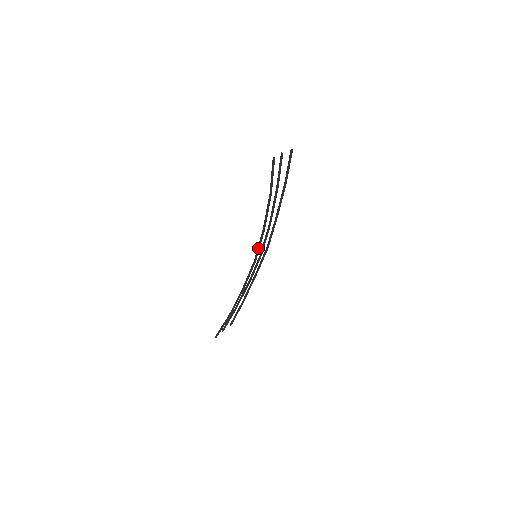
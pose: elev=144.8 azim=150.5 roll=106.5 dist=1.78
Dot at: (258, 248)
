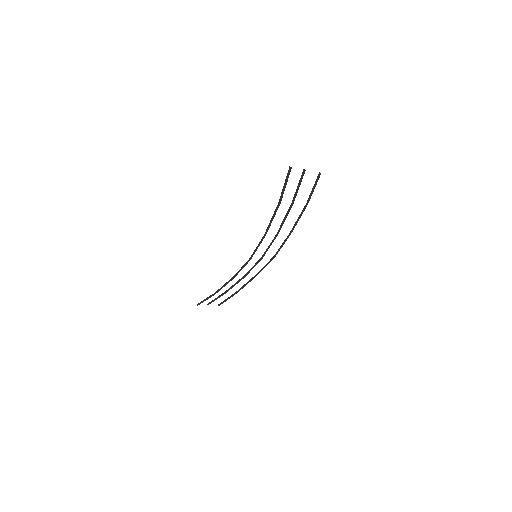
Dot at: (256, 248)
